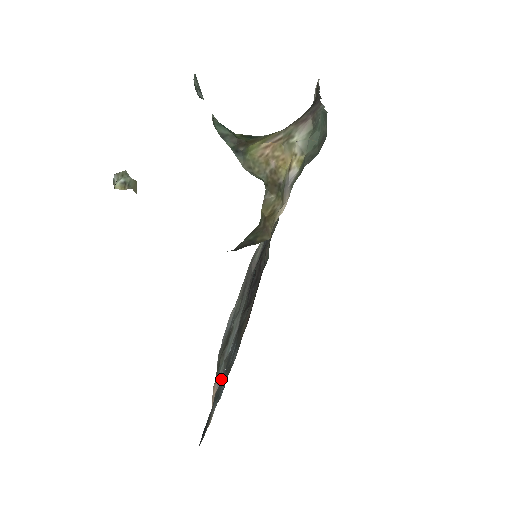
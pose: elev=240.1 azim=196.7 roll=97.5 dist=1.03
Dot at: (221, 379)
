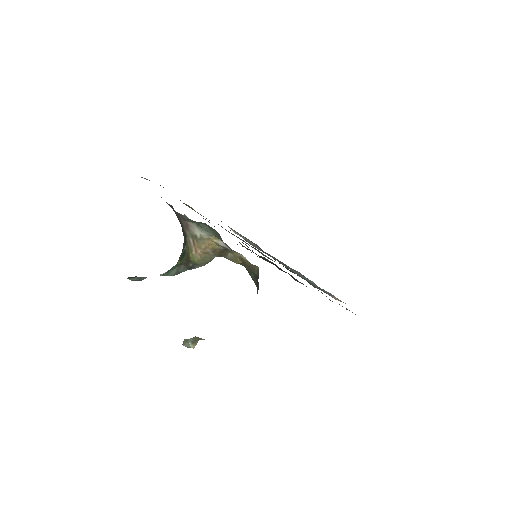
Dot at: (330, 294)
